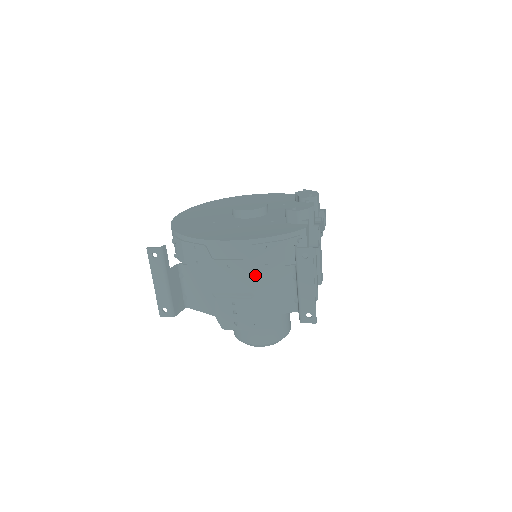
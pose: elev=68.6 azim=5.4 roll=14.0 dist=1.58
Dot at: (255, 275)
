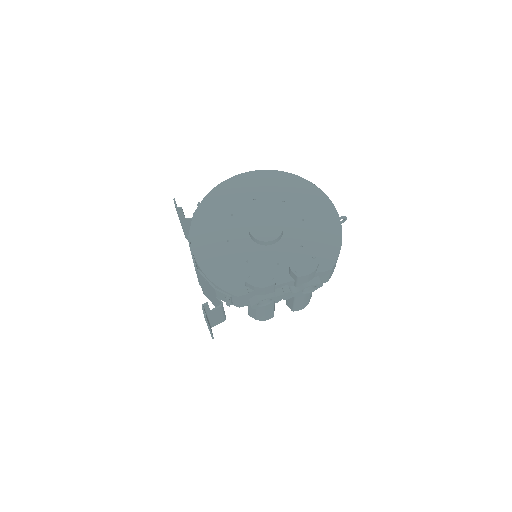
Dot at: (202, 282)
